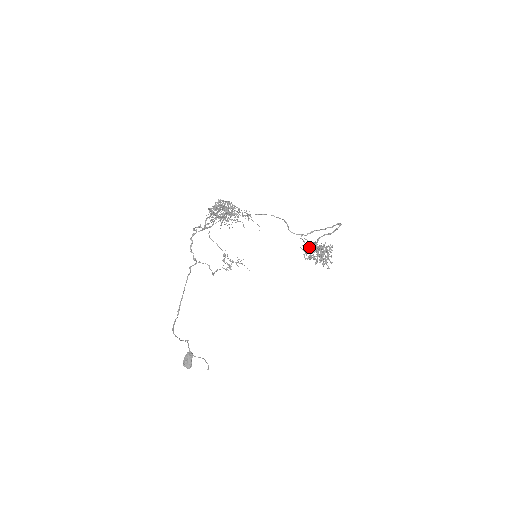
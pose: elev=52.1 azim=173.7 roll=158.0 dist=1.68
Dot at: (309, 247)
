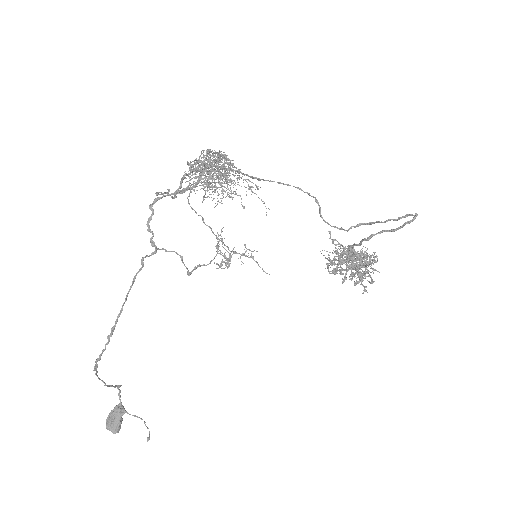
Dot at: (337, 254)
